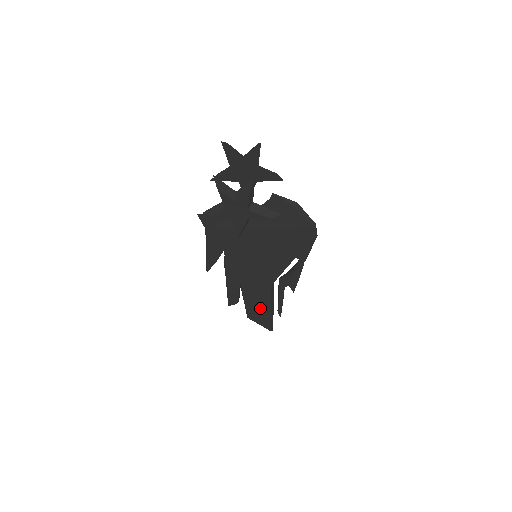
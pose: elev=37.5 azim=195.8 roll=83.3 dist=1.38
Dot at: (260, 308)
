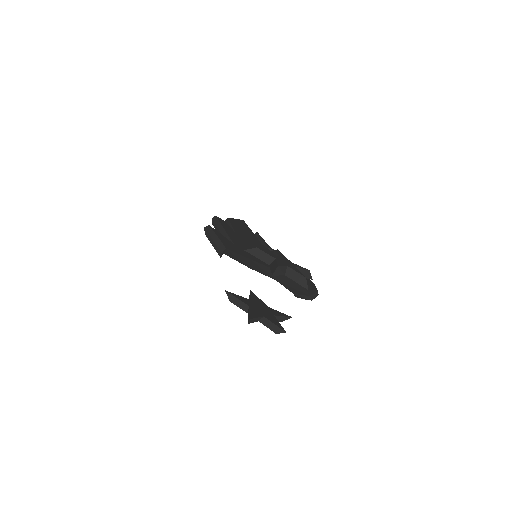
Dot at: occluded
